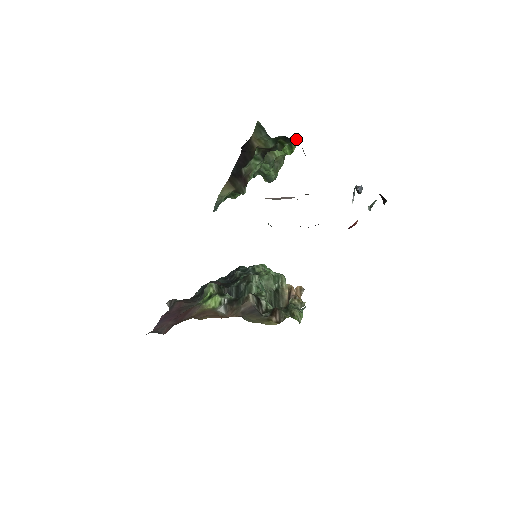
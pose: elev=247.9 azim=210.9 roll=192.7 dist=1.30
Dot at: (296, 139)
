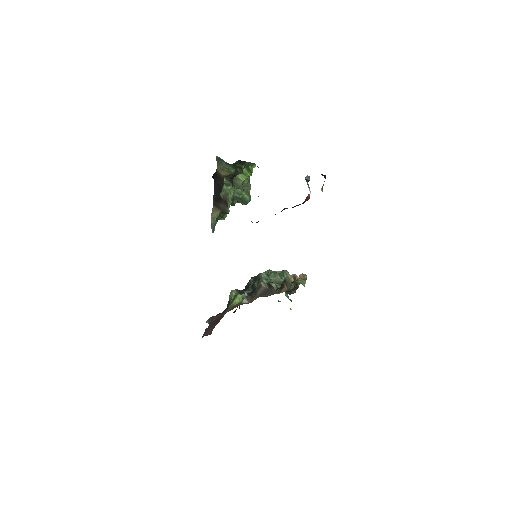
Dot at: (250, 163)
